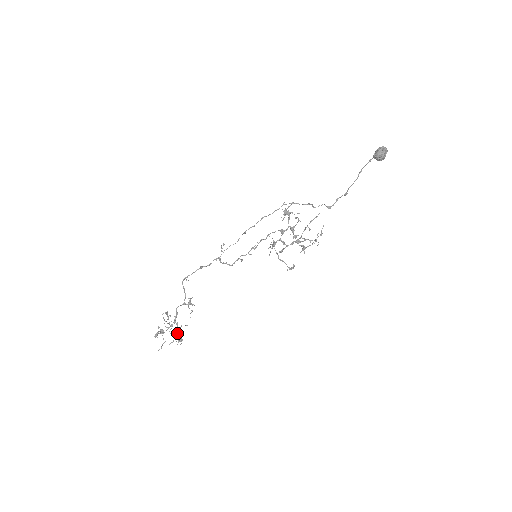
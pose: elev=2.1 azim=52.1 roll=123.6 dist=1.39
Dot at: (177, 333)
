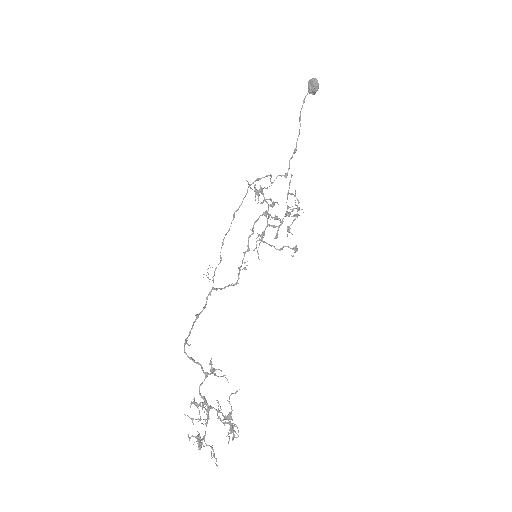
Dot at: (229, 414)
